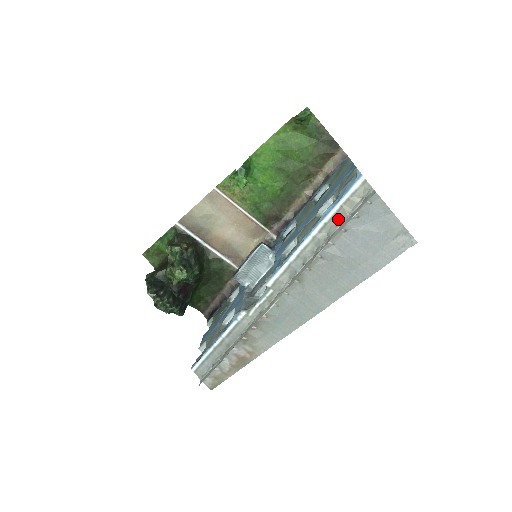
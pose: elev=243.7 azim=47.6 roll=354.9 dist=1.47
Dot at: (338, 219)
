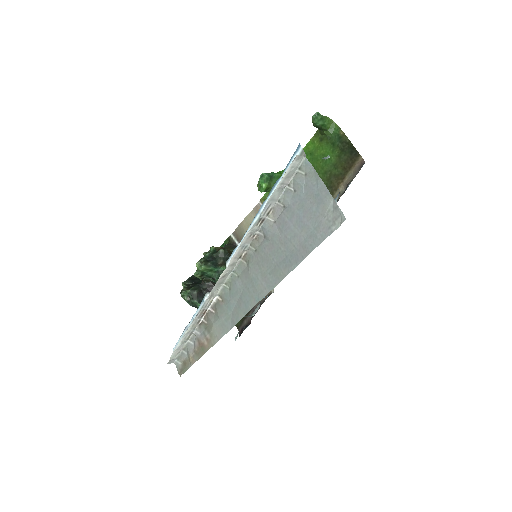
Dot at: occluded
